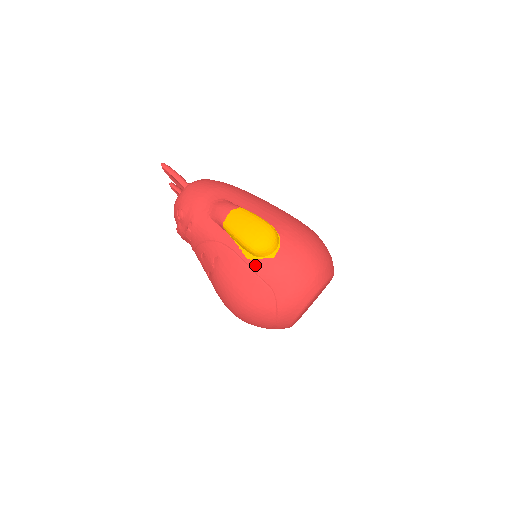
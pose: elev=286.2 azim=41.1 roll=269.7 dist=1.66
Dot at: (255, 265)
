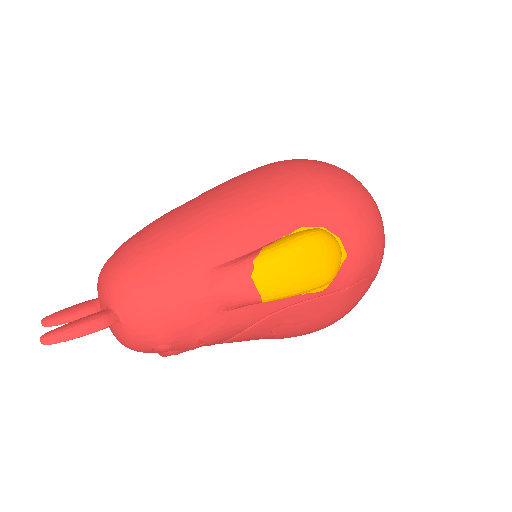
Dot at: (337, 285)
